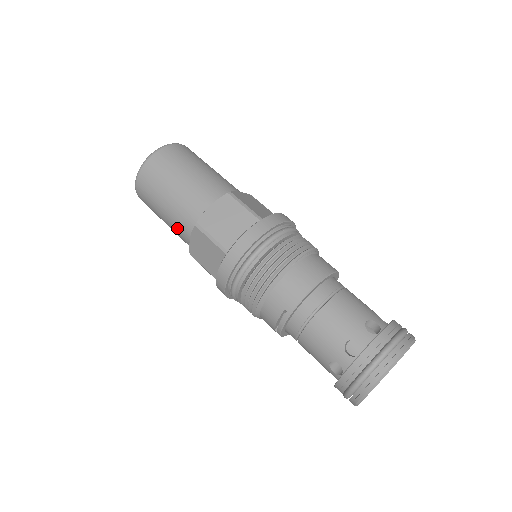
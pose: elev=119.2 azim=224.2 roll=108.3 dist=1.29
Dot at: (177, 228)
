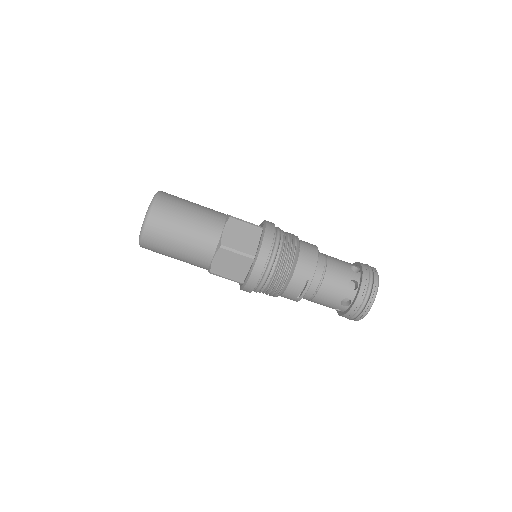
Dot at: (196, 256)
